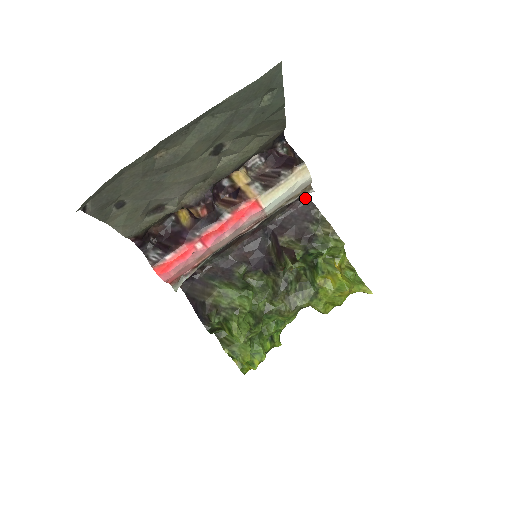
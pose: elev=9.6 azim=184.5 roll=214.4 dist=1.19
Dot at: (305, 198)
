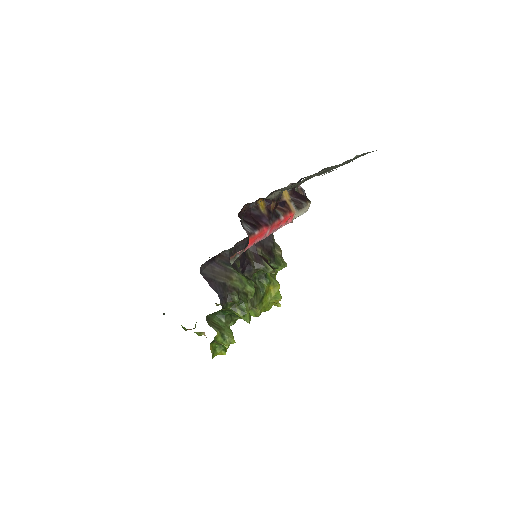
Dot at: occluded
